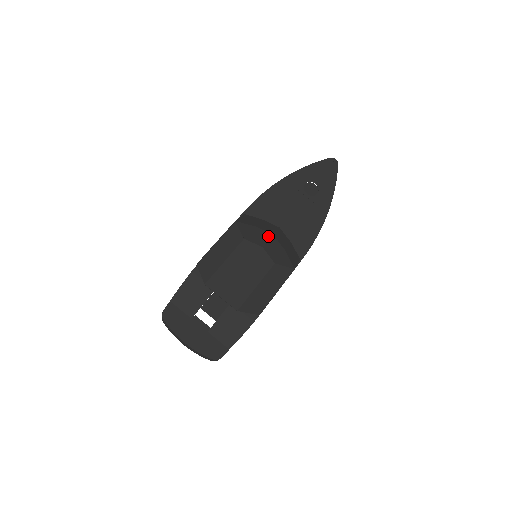
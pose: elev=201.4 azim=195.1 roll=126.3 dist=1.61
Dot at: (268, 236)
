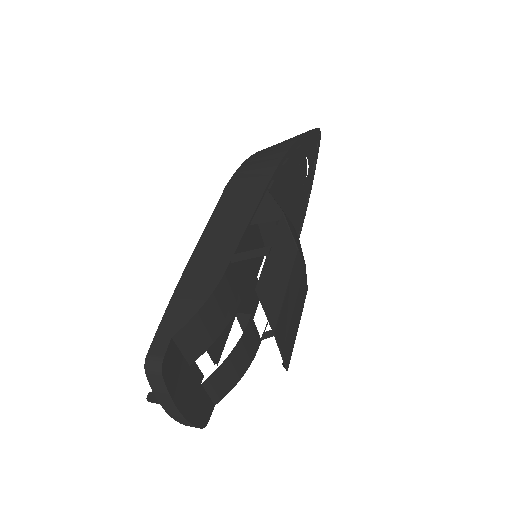
Dot at: occluded
